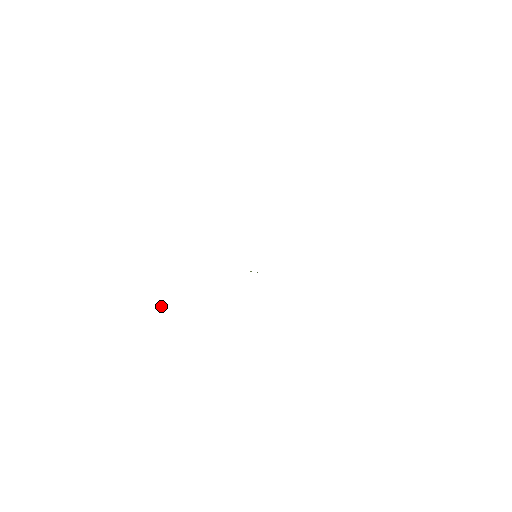
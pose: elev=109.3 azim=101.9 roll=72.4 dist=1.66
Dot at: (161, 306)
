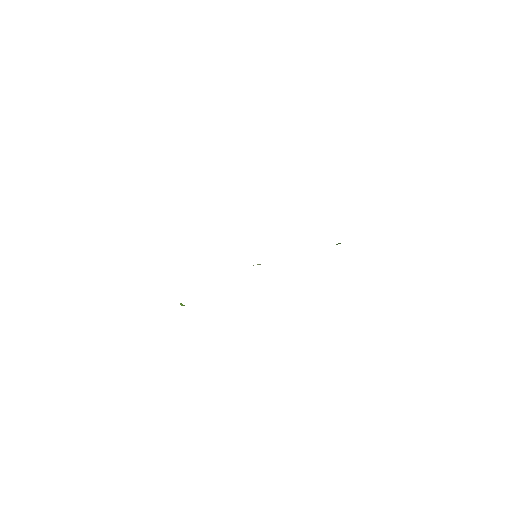
Dot at: (181, 303)
